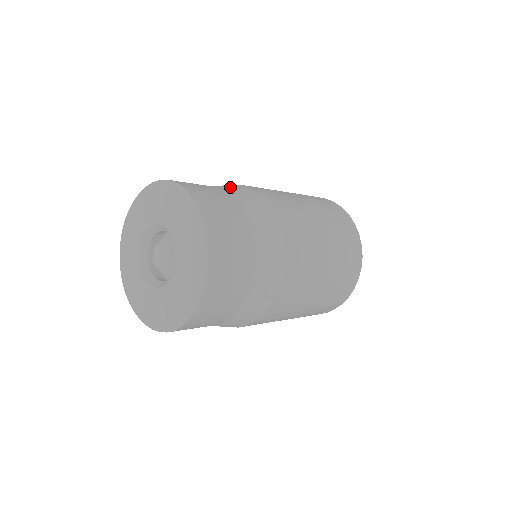
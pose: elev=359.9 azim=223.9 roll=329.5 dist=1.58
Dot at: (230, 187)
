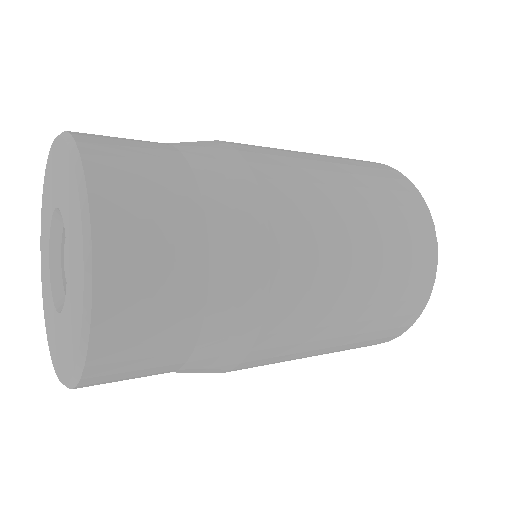
Dot at: (193, 144)
